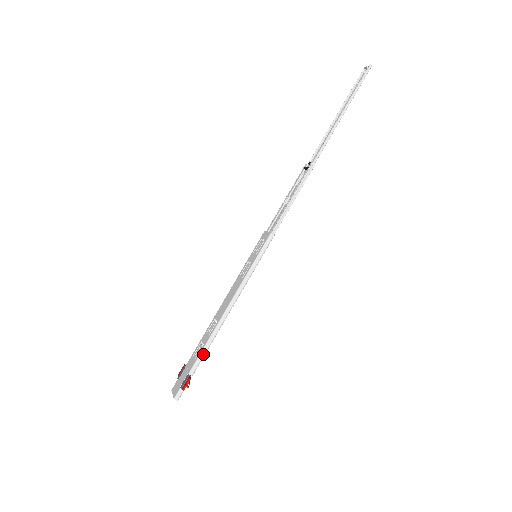
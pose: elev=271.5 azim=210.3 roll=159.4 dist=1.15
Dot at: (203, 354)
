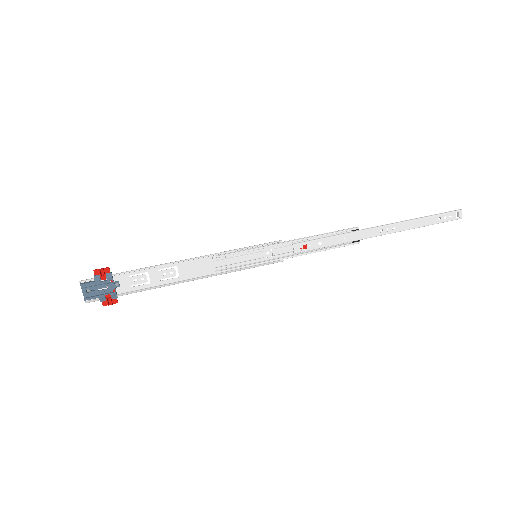
Dot at: (139, 269)
